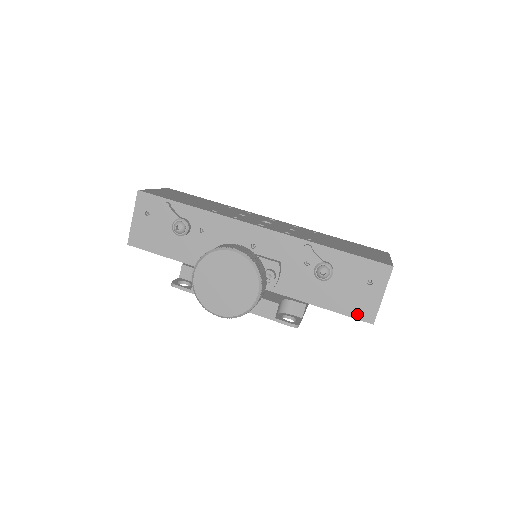
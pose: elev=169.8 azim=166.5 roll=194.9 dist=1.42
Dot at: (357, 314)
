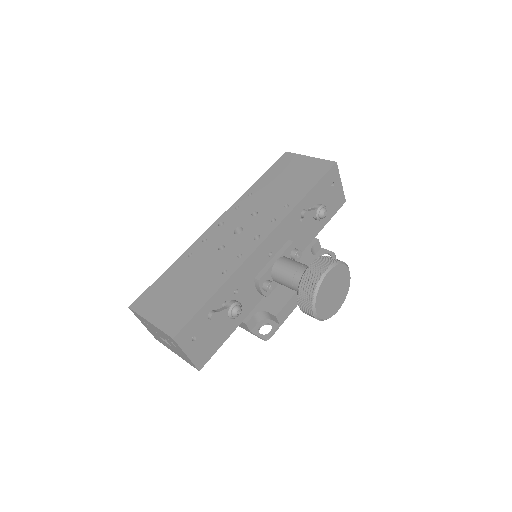
Dot at: (337, 208)
